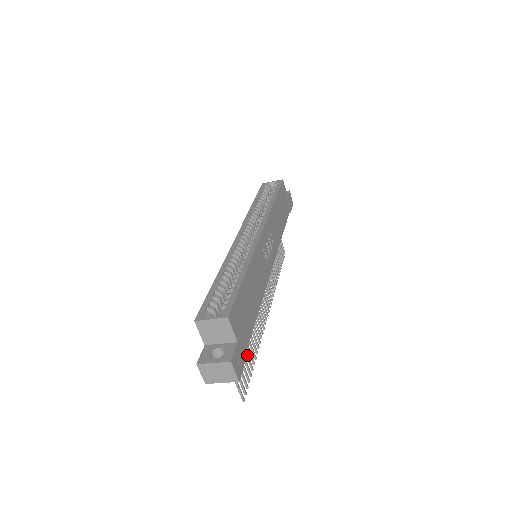
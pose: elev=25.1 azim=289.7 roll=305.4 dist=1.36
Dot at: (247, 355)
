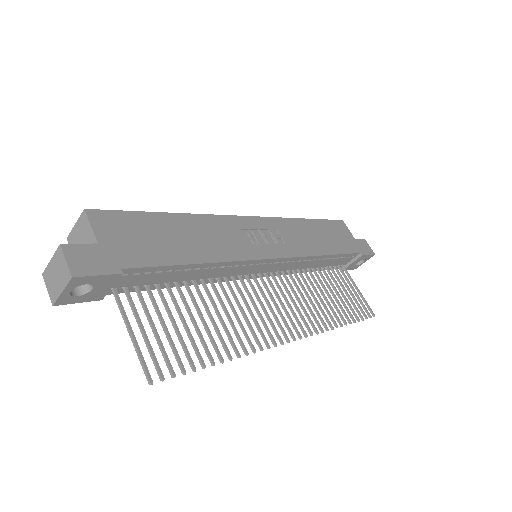
Dot at: (190, 338)
